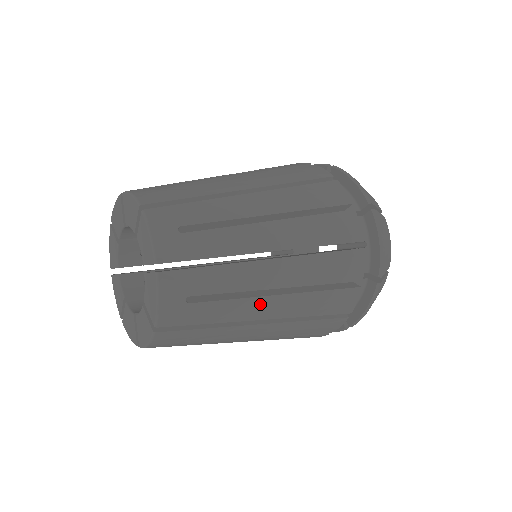
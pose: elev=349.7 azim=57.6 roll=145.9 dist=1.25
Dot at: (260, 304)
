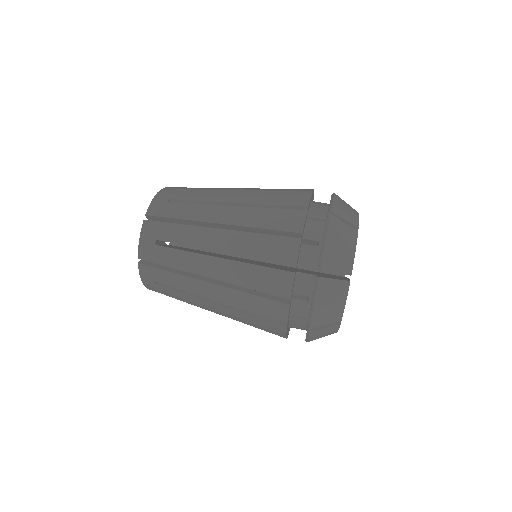
Dot at: (205, 261)
